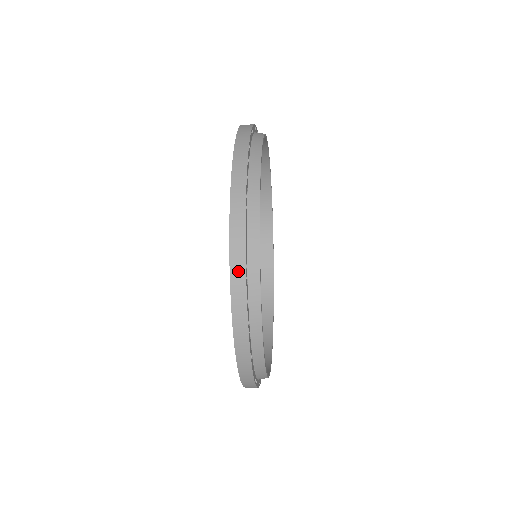
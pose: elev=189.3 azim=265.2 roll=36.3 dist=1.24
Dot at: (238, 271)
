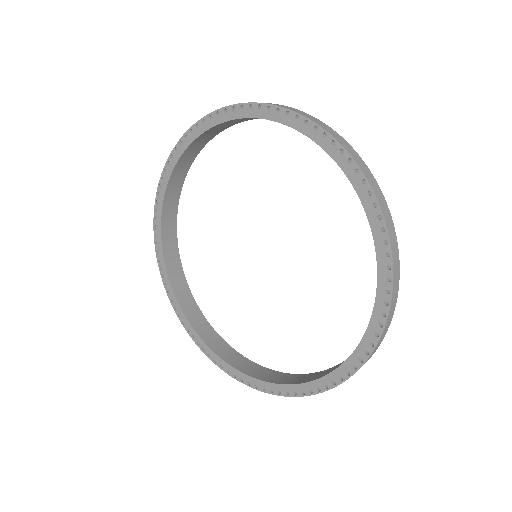
Dot at: (390, 317)
